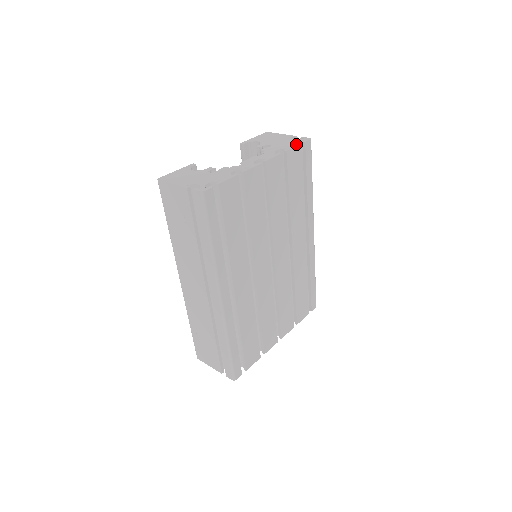
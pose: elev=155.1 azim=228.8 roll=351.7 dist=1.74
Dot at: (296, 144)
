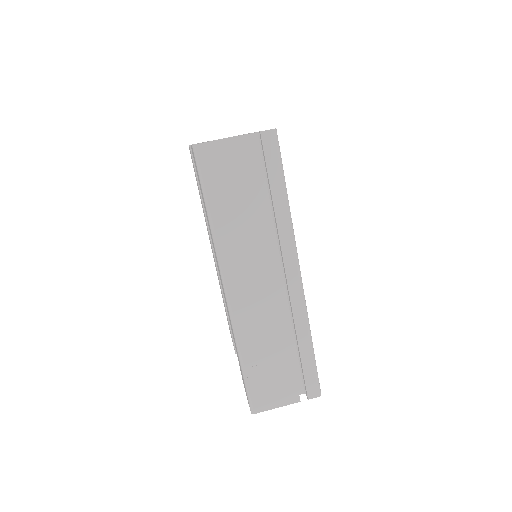
Dot at: occluded
